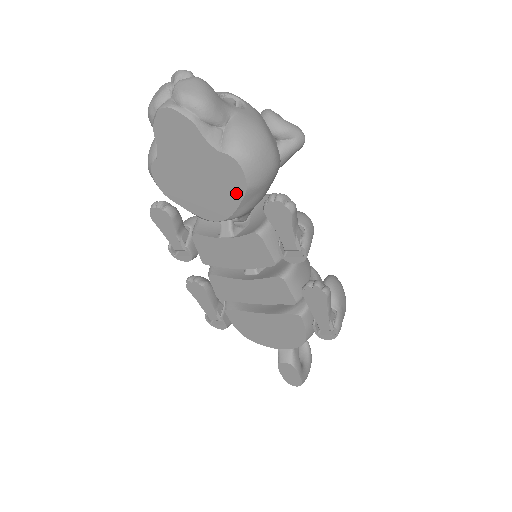
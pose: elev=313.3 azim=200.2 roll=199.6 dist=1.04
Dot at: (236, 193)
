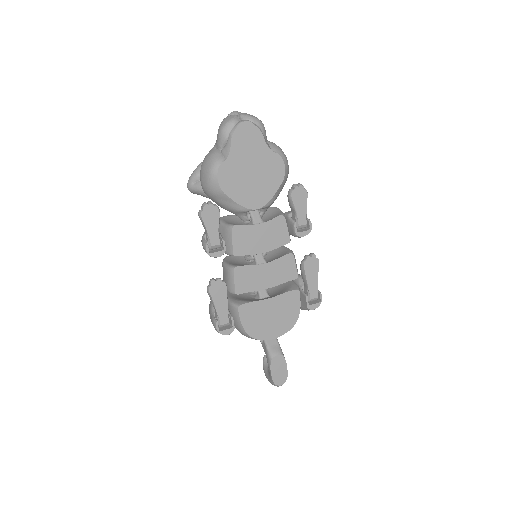
Dot at: (276, 183)
